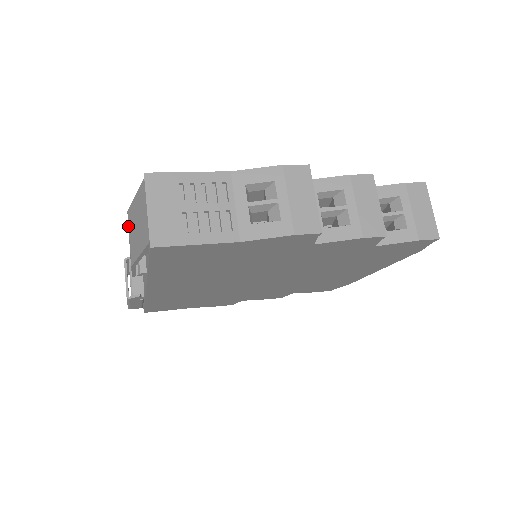
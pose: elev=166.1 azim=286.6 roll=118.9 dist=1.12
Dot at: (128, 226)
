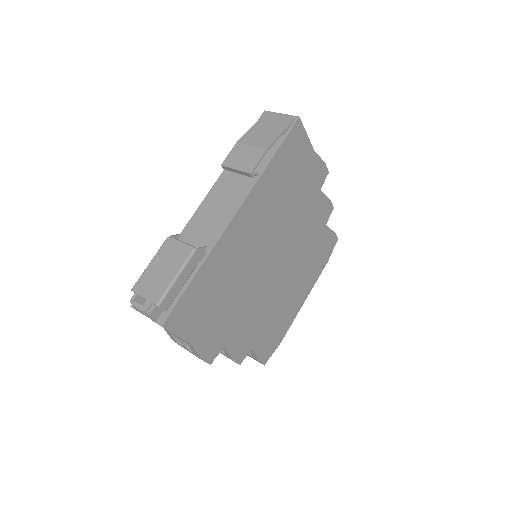
Dot at: (245, 144)
